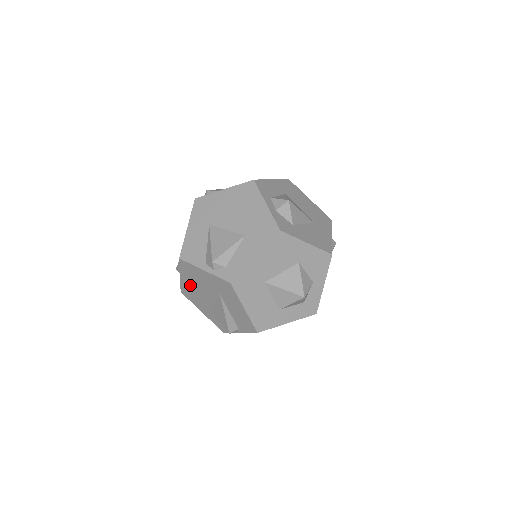
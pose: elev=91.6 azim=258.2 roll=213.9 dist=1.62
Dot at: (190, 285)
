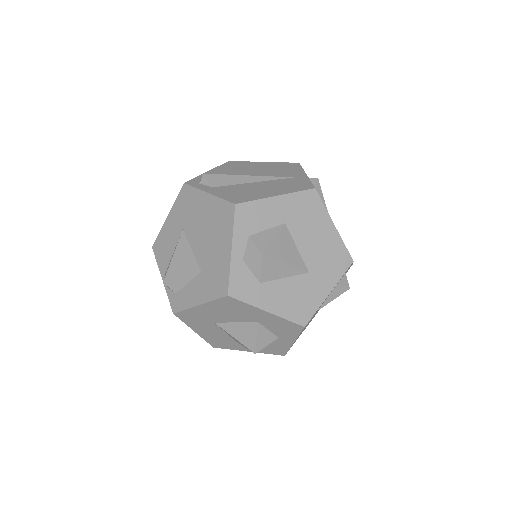
Dot at: occluded
